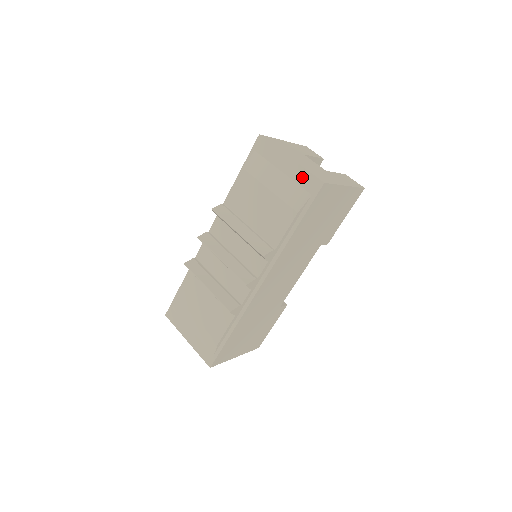
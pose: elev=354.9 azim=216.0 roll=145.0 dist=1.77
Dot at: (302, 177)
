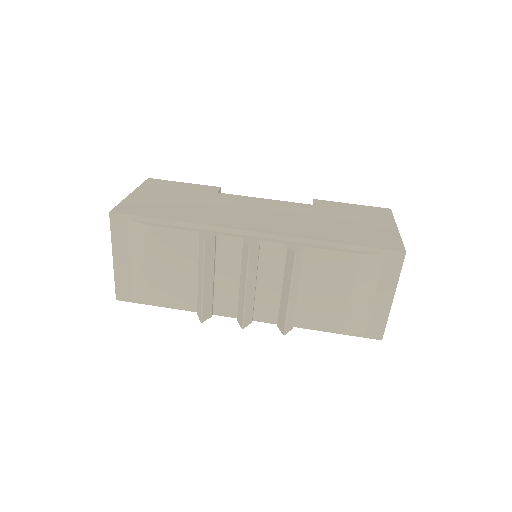
Dot at: (378, 318)
